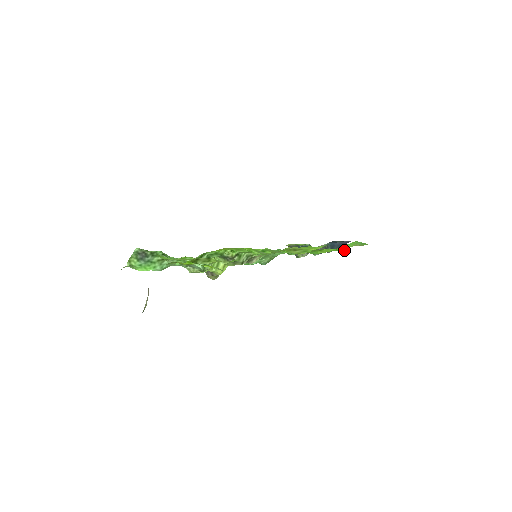
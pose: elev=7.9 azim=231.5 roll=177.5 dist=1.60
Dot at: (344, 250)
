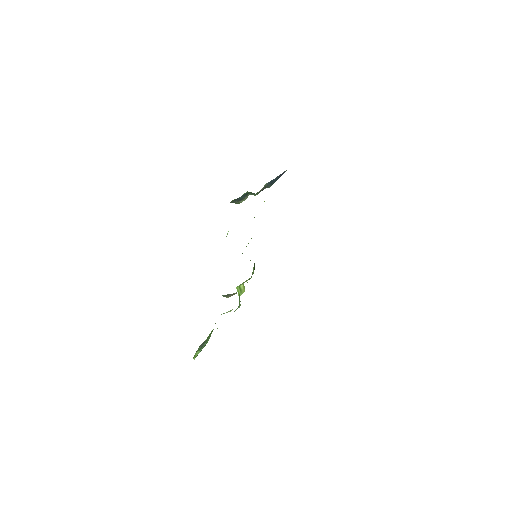
Dot at: occluded
